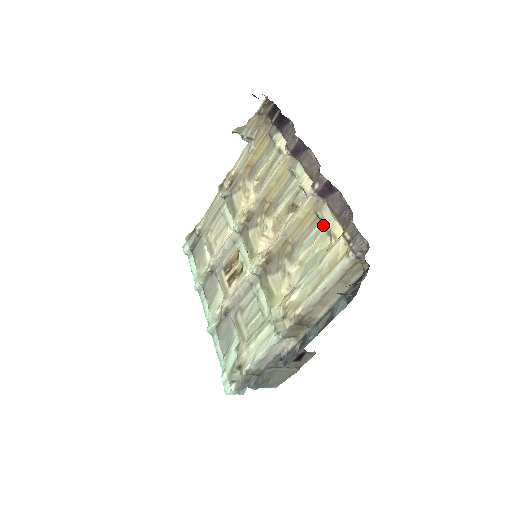
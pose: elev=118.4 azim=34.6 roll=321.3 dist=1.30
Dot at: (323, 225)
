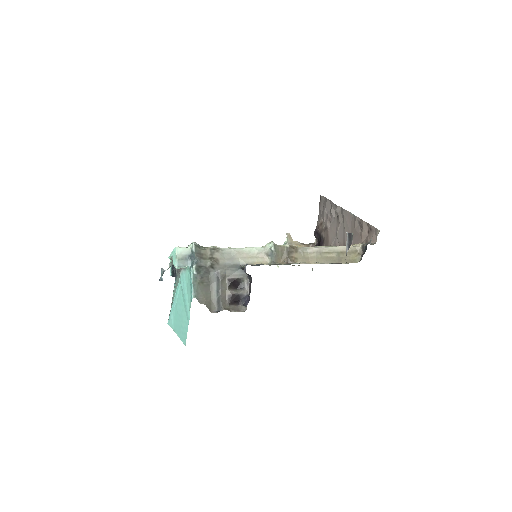
Dot at: occluded
